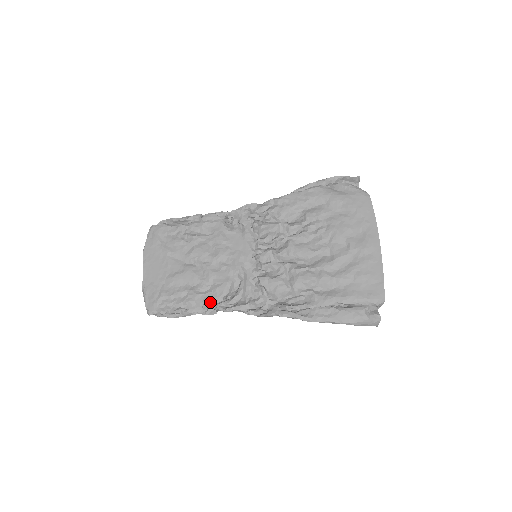
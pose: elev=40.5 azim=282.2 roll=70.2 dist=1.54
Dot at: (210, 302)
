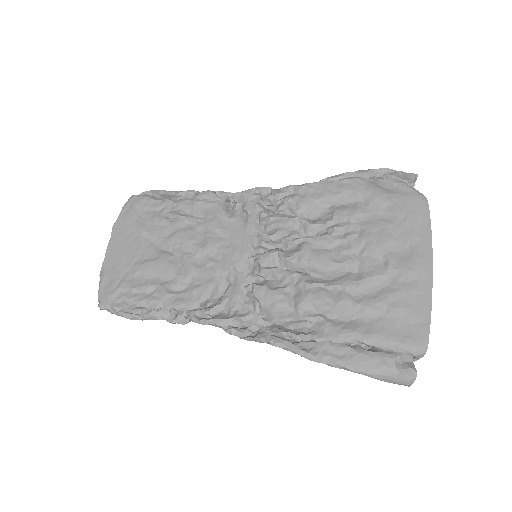
Dot at: (181, 306)
